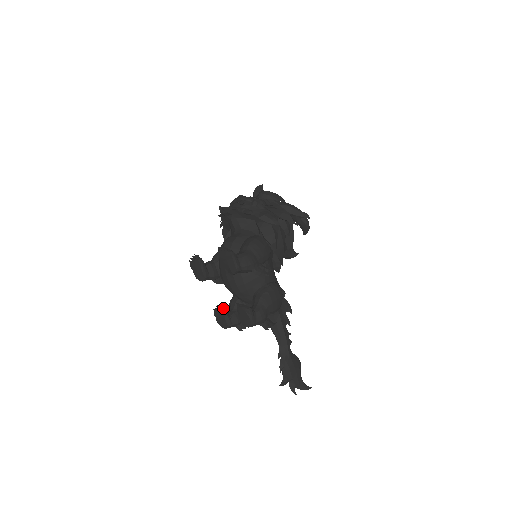
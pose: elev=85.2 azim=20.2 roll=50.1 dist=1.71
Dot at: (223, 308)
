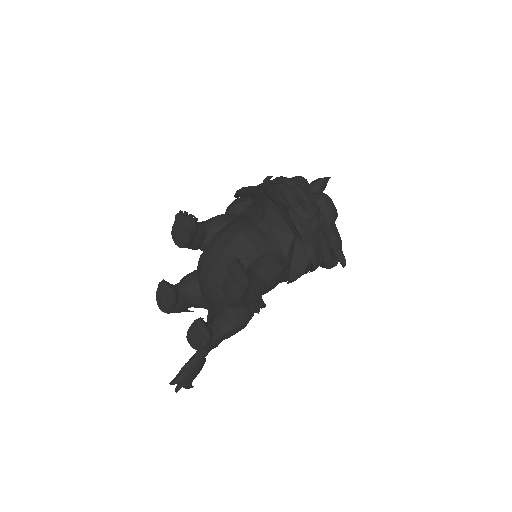
Dot at: (176, 292)
